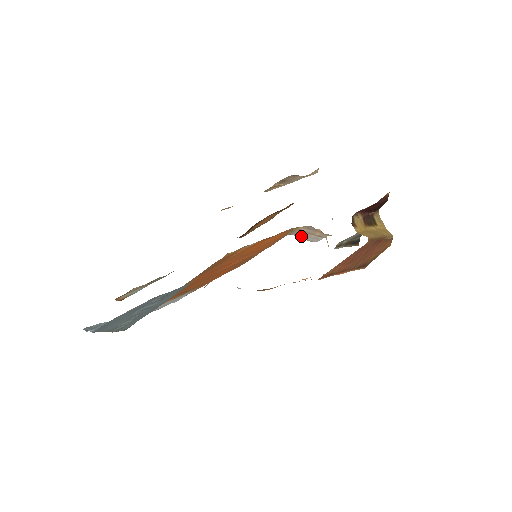
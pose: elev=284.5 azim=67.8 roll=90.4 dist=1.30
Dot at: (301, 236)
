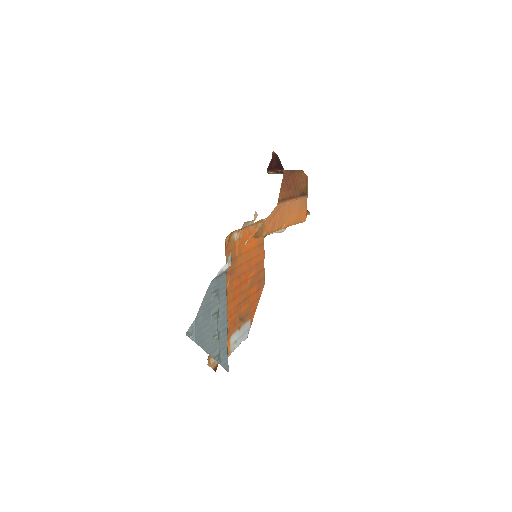
Dot at: occluded
